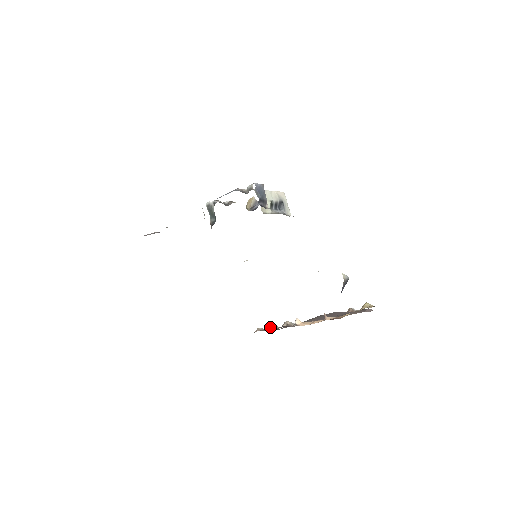
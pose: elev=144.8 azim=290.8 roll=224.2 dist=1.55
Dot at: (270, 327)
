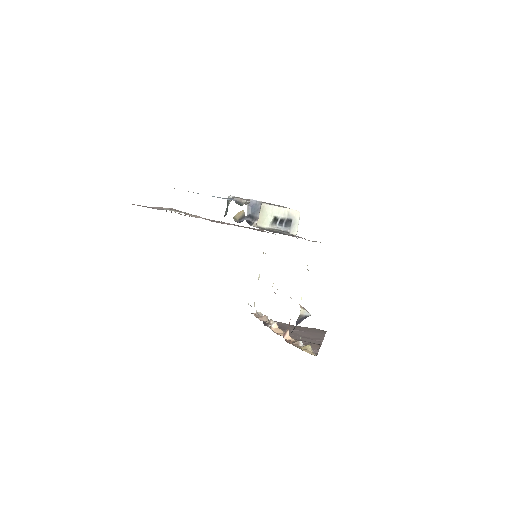
Dot at: occluded
